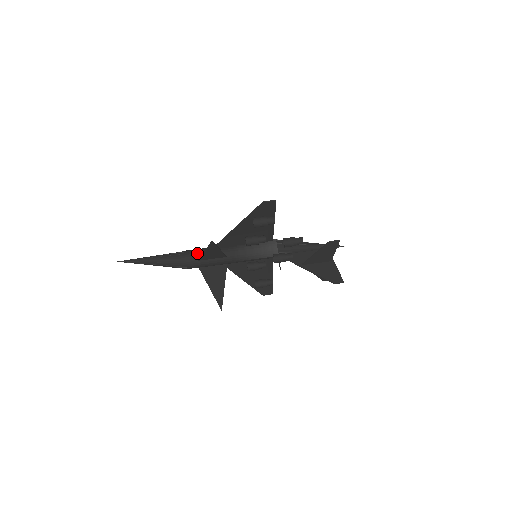
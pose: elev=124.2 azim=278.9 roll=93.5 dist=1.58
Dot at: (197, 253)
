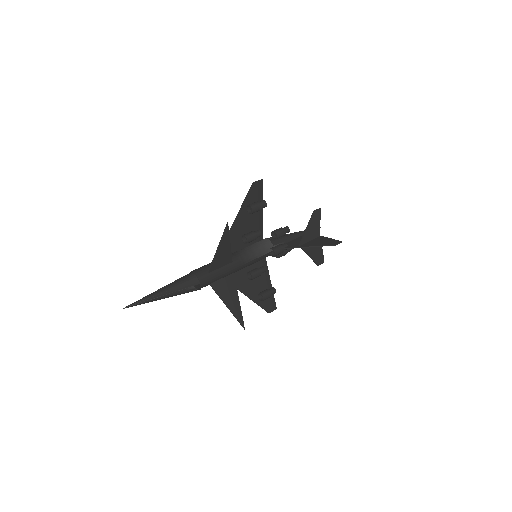
Dot at: (204, 267)
